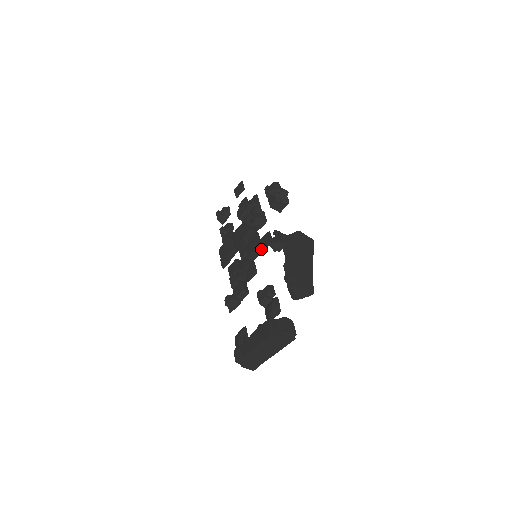
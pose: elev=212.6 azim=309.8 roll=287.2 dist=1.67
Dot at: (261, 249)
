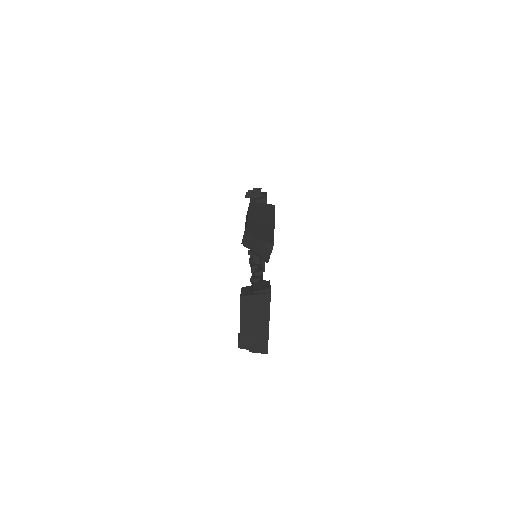
Dot at: occluded
